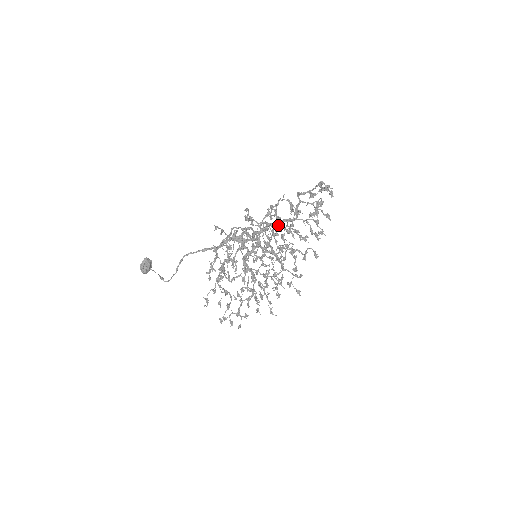
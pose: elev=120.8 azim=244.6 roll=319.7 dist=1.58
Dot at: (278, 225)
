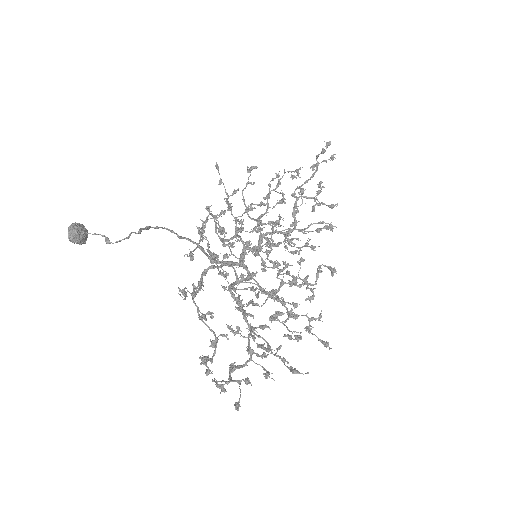
Dot at: (284, 198)
